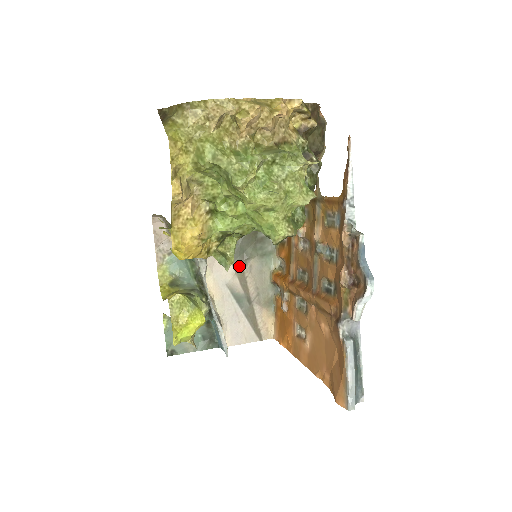
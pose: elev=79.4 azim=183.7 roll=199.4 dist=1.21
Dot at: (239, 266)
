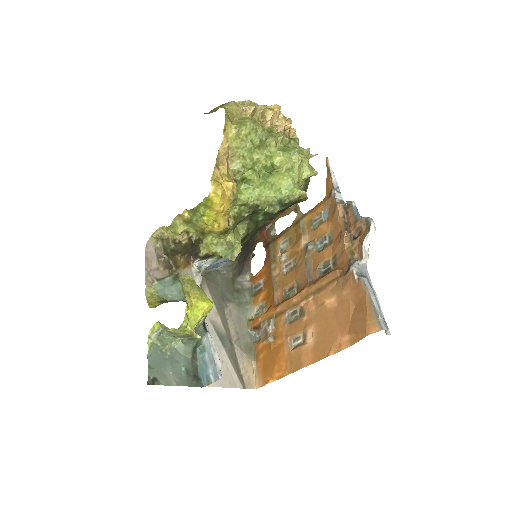
Dot at: (220, 307)
